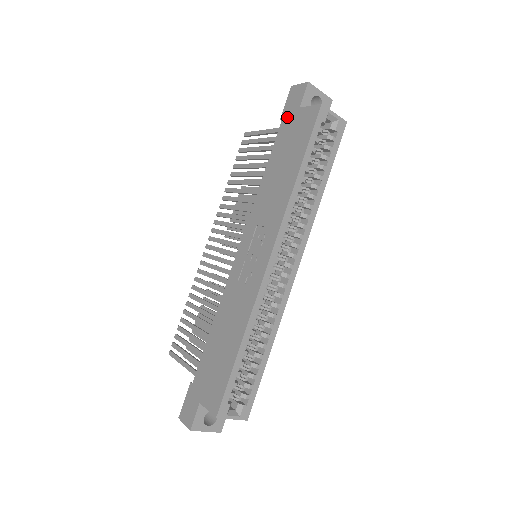
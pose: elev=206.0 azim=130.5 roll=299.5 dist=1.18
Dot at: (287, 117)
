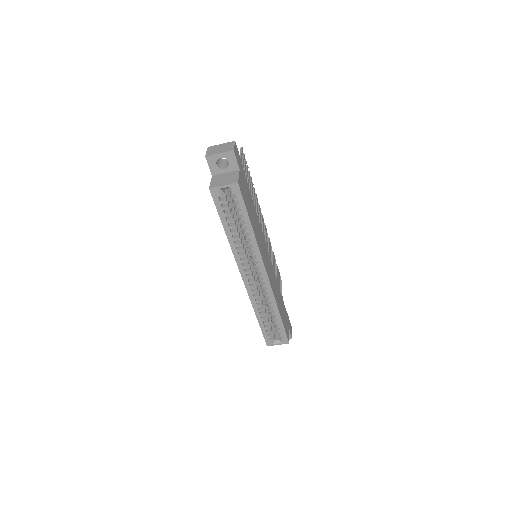
Dot at: occluded
